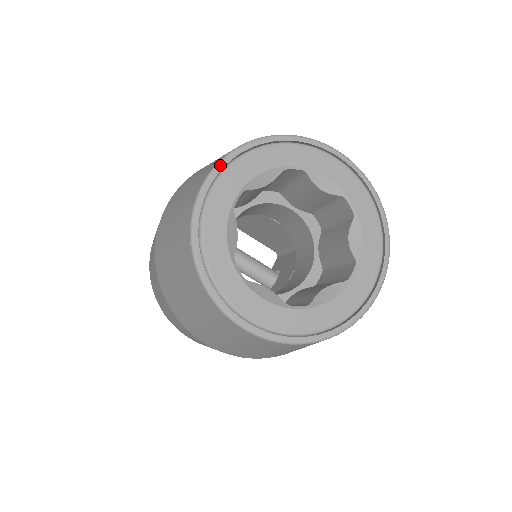
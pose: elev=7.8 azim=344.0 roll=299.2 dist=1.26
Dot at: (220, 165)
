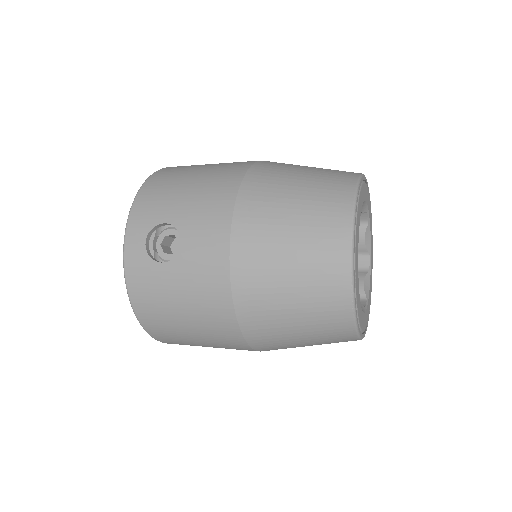
Dot at: (355, 229)
